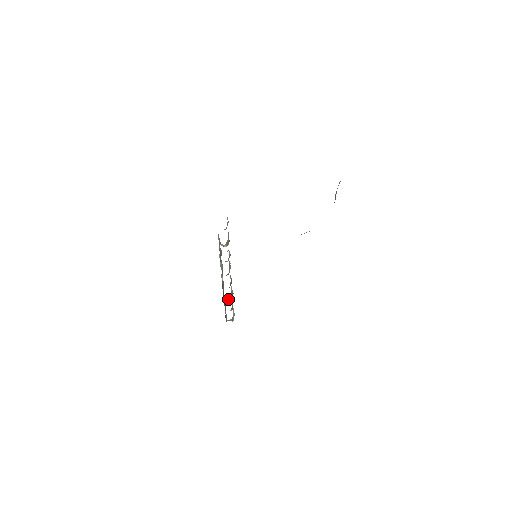
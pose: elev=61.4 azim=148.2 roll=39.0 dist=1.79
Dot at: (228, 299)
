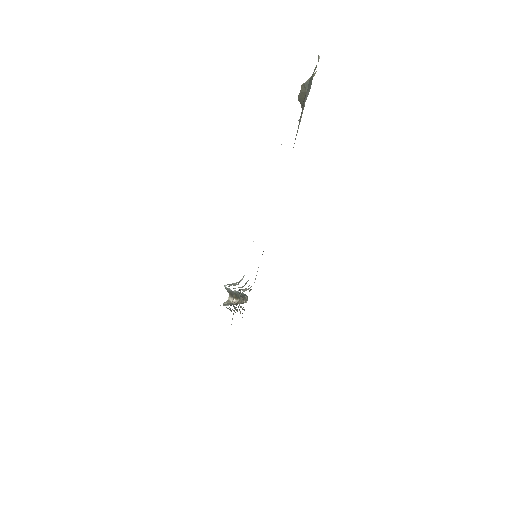
Dot at: occluded
